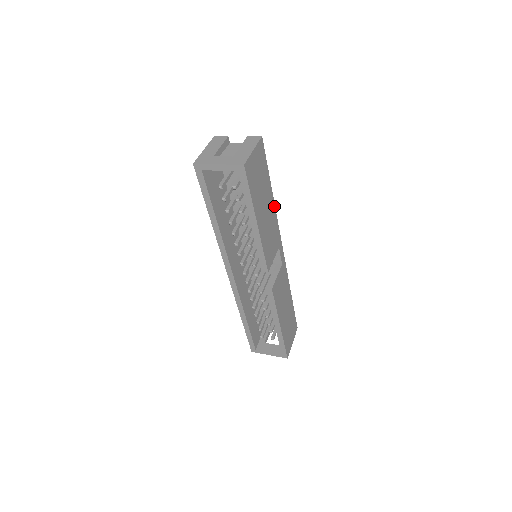
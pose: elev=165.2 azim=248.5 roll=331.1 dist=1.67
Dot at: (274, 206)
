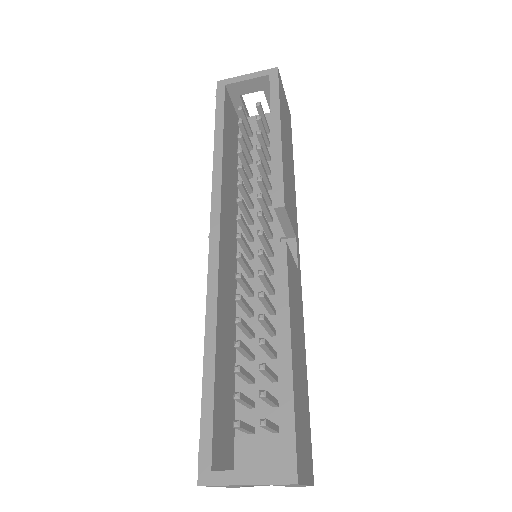
Dot at: (294, 187)
